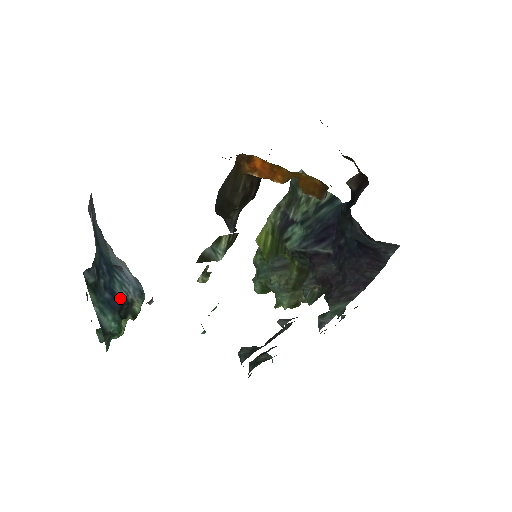
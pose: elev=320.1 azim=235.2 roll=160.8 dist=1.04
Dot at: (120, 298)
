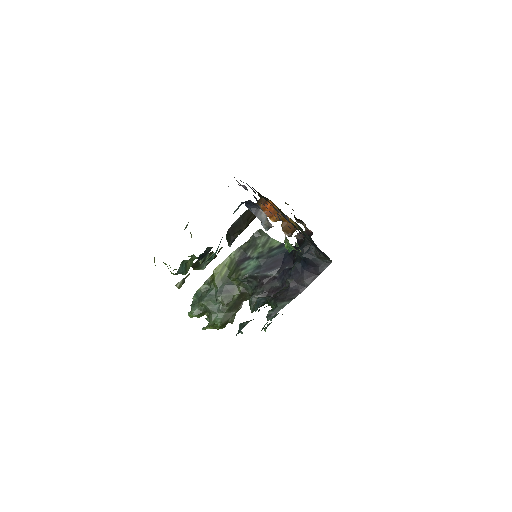
Dot at: occluded
